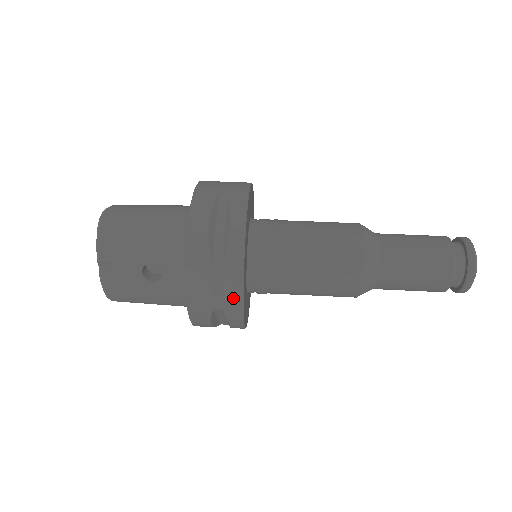
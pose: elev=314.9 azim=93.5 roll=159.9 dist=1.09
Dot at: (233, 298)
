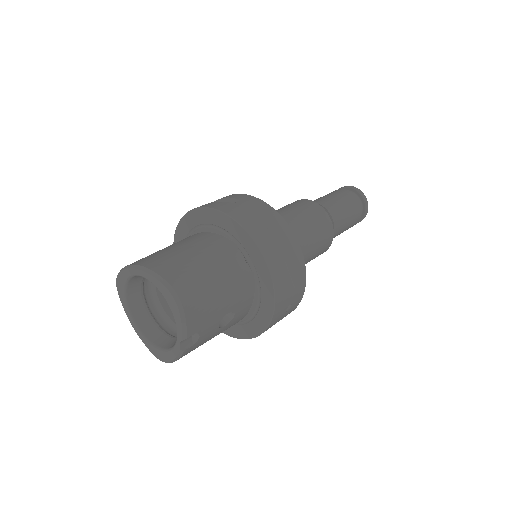
Dot at: (295, 307)
